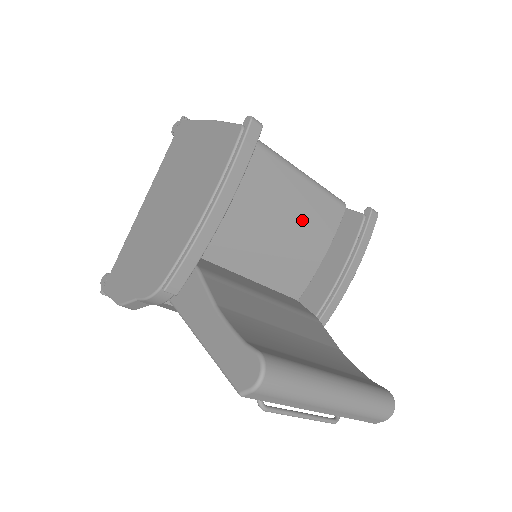
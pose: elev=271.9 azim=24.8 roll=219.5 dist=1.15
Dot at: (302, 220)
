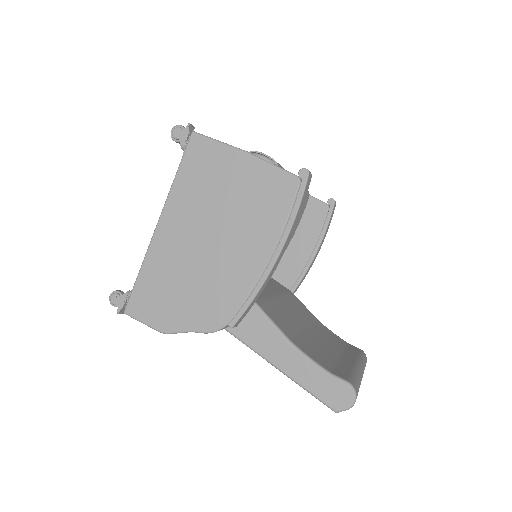
Dot at: occluded
